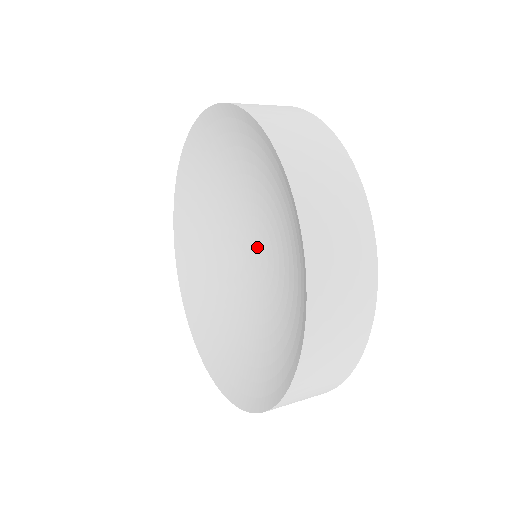
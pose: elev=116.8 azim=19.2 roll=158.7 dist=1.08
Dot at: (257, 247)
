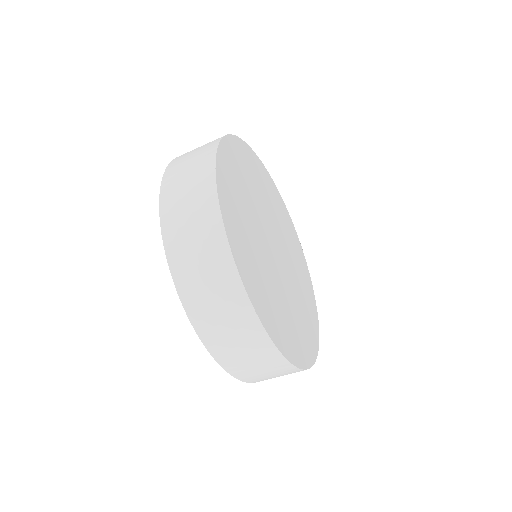
Dot at: occluded
